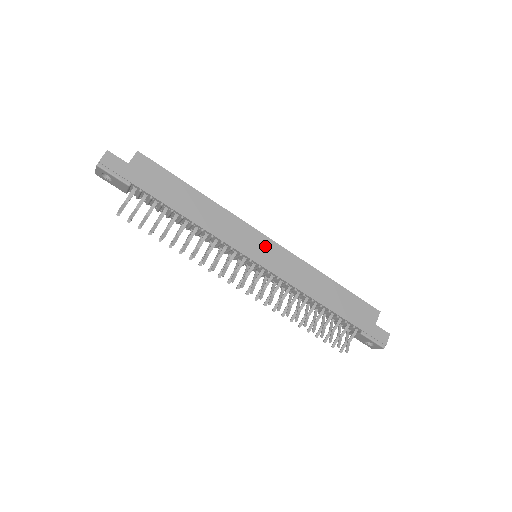
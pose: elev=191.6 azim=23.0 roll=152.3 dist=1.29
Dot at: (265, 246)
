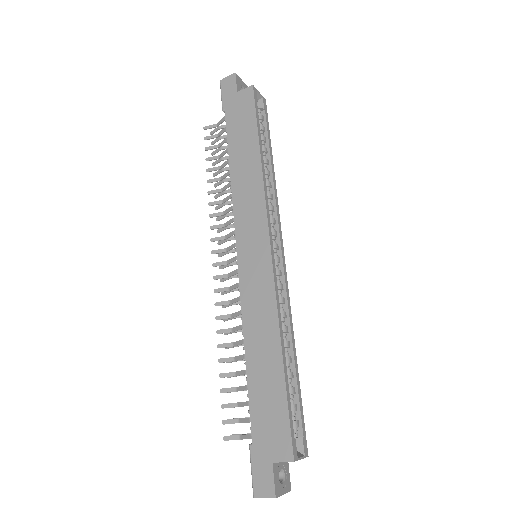
Dot at: (259, 250)
